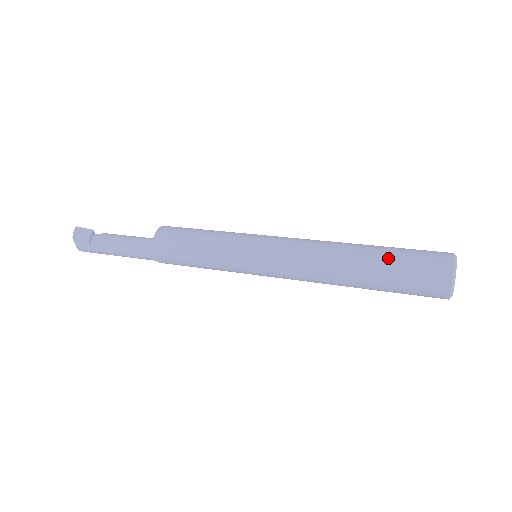
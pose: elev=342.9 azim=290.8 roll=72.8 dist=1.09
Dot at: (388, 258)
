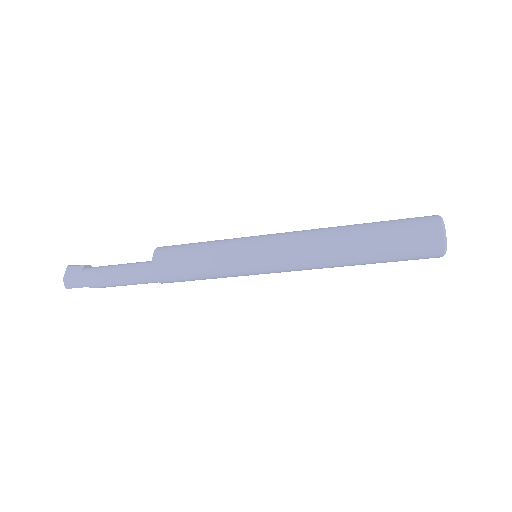
Dot at: occluded
